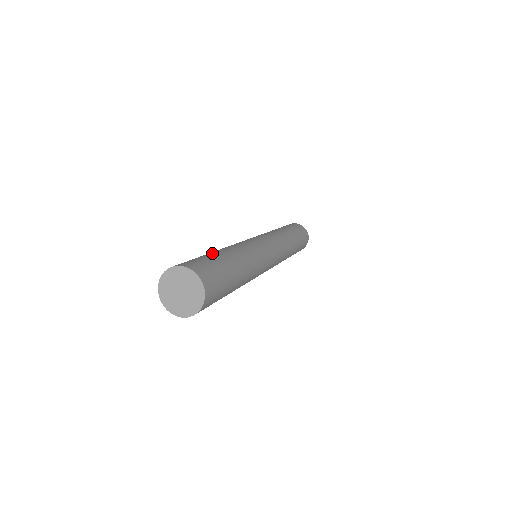
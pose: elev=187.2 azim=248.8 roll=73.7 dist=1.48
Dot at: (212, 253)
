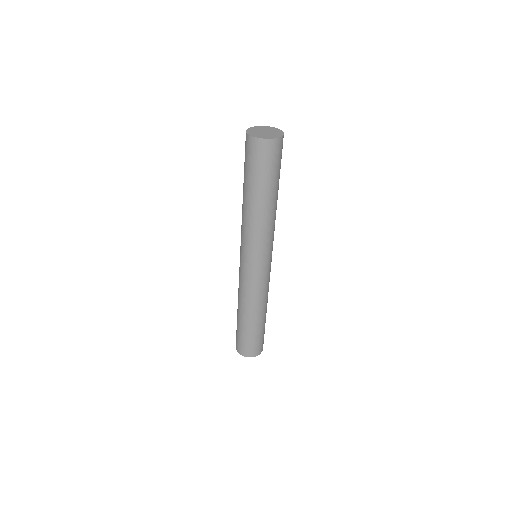
Dot at: (249, 329)
